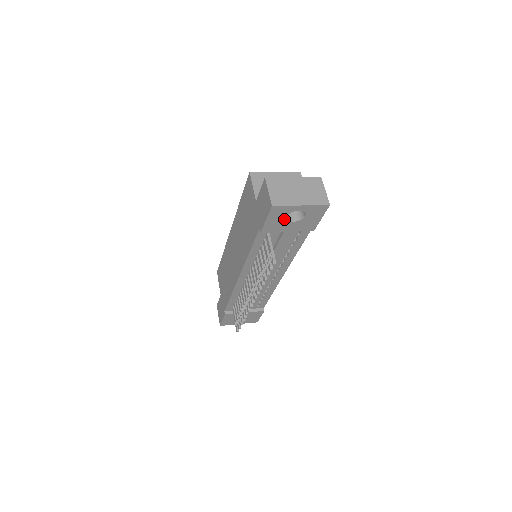
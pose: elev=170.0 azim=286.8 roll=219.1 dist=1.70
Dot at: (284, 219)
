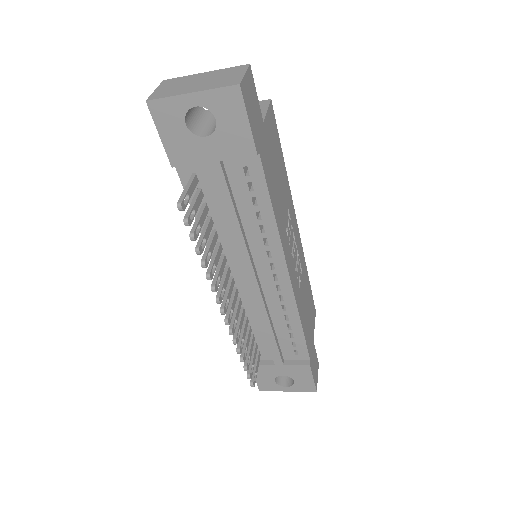
Dot at: (187, 132)
